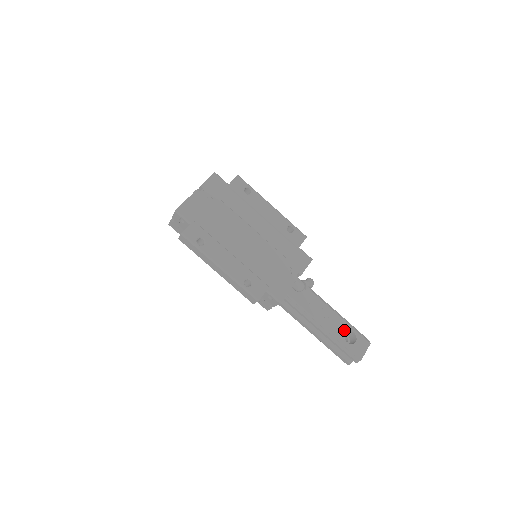
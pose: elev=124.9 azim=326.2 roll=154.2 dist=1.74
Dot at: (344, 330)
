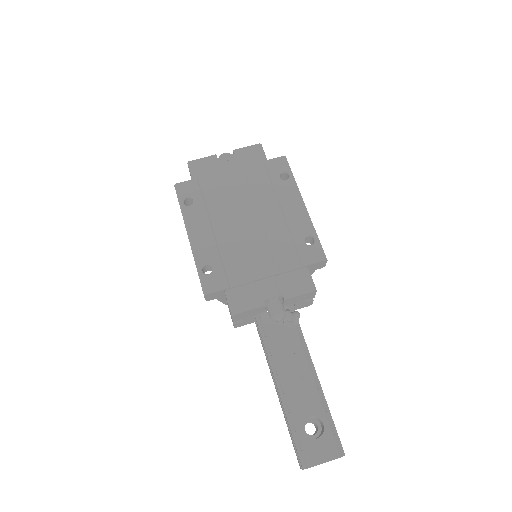
Dot at: (310, 411)
